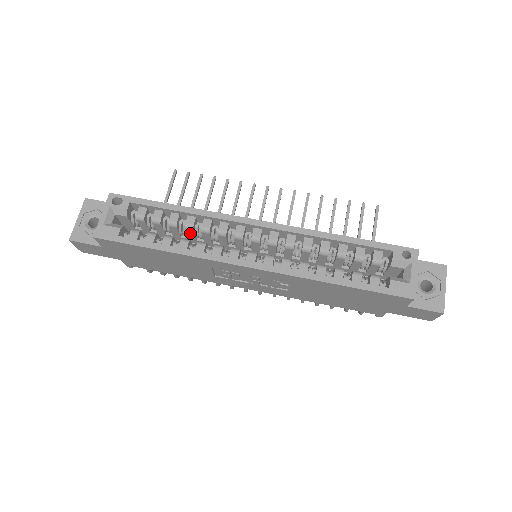
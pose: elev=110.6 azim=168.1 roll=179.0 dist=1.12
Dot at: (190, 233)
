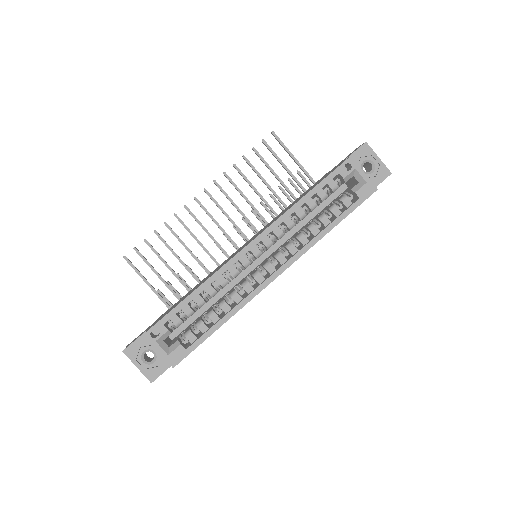
Dot at: occluded
